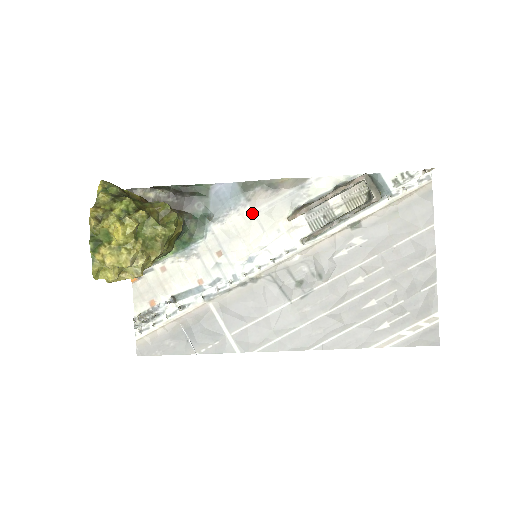
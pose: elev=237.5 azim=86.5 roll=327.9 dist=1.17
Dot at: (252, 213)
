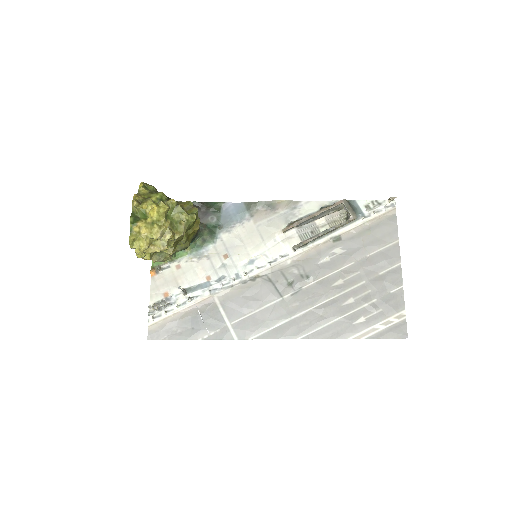
Dot at: (254, 226)
